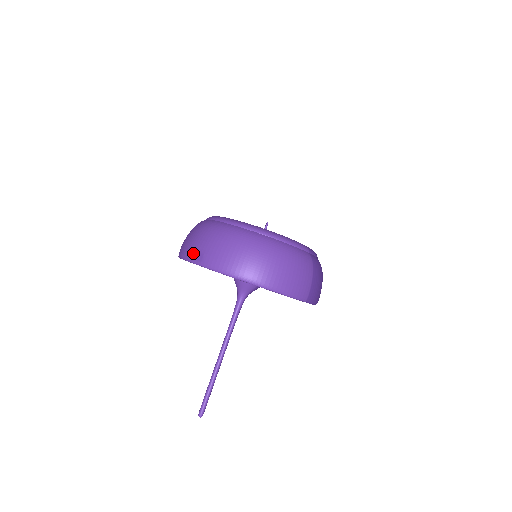
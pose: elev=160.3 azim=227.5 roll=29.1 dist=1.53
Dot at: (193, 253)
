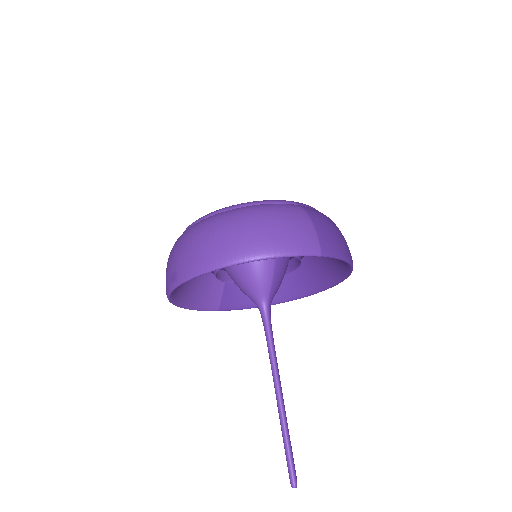
Dot at: (168, 279)
